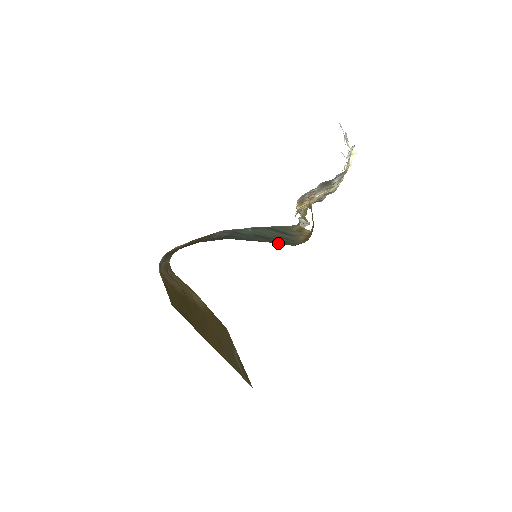
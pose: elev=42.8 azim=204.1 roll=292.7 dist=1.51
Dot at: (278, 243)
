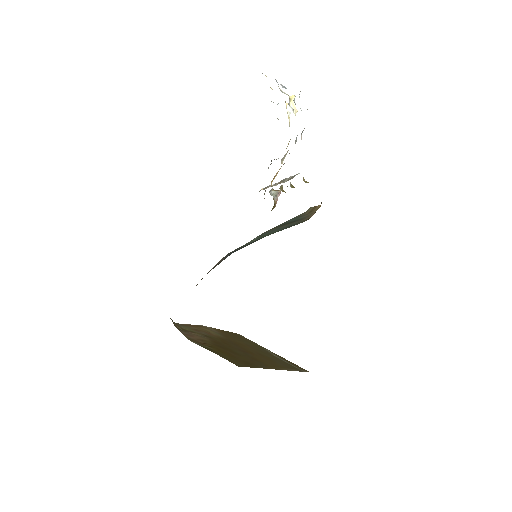
Dot at: occluded
